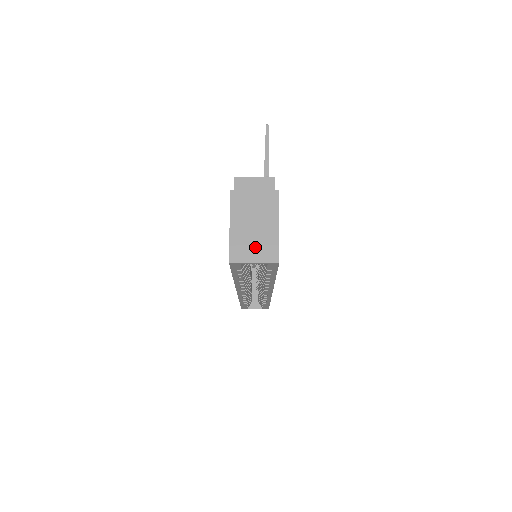
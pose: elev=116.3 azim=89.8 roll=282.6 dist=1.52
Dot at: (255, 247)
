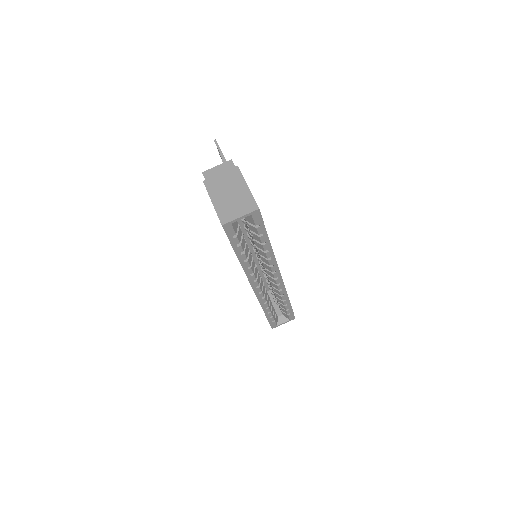
Dot at: (237, 207)
